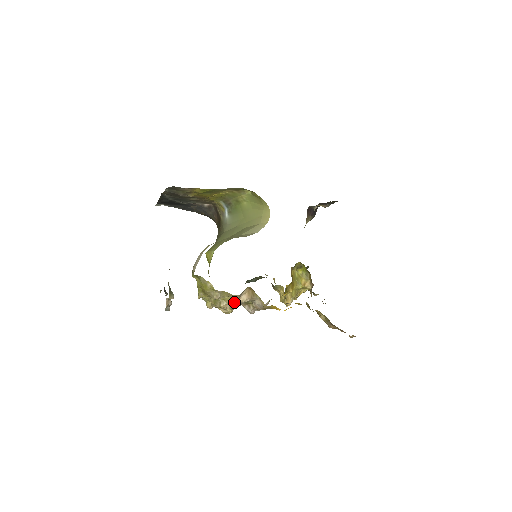
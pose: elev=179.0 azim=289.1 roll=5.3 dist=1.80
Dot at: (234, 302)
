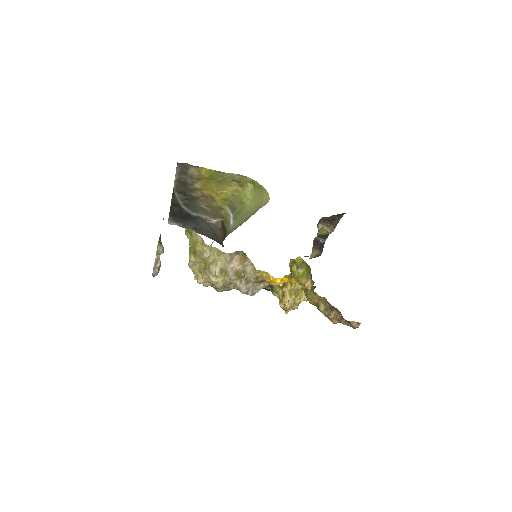
Dot at: (224, 266)
